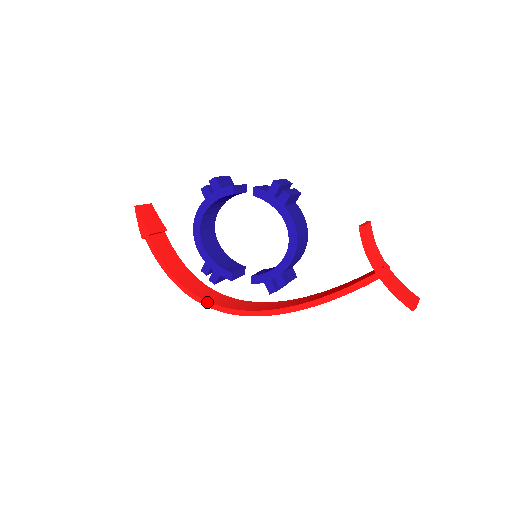
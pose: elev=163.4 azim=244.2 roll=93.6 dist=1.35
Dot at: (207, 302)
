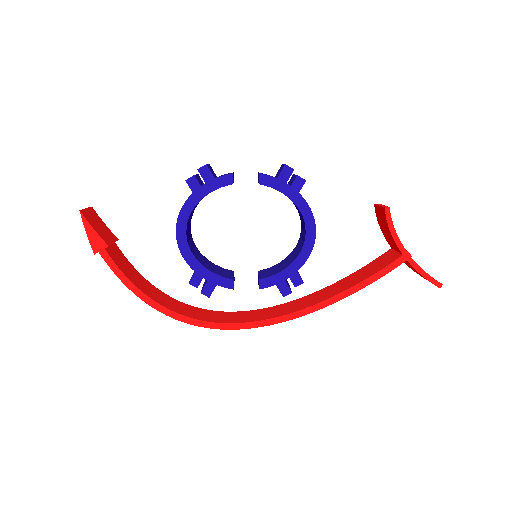
Dot at: (199, 321)
